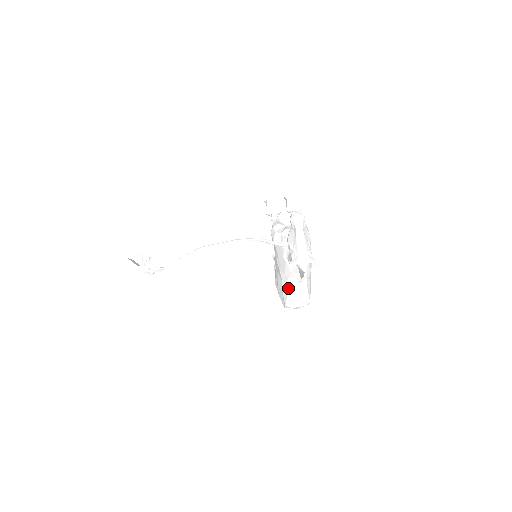
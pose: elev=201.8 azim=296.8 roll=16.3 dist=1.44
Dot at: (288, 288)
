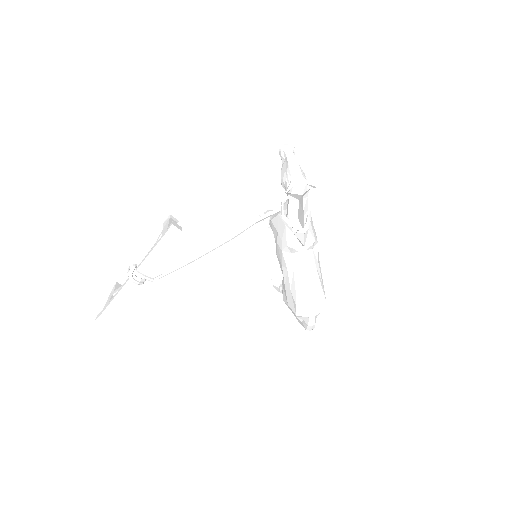
Dot at: (295, 275)
